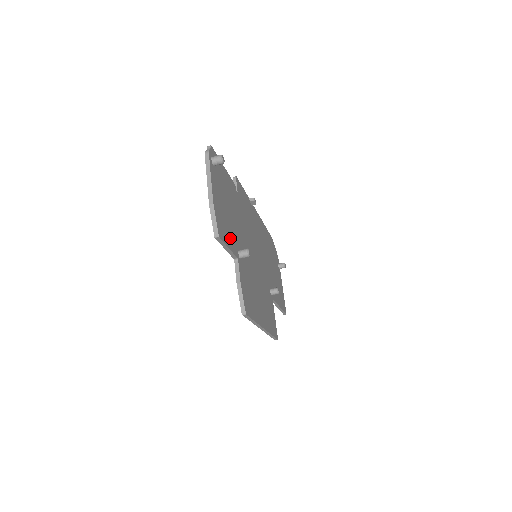
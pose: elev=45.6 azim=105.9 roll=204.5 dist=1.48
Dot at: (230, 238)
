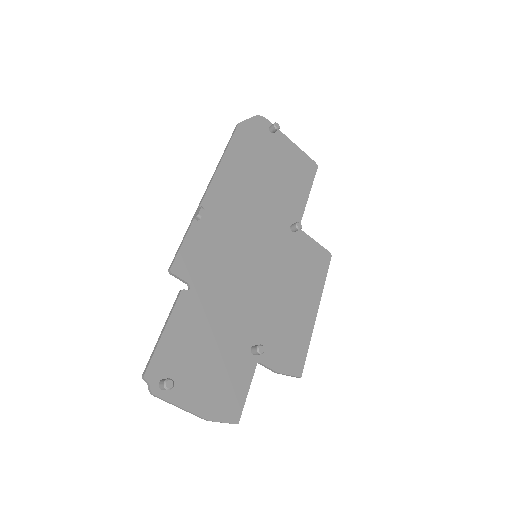
Dot at: (239, 377)
